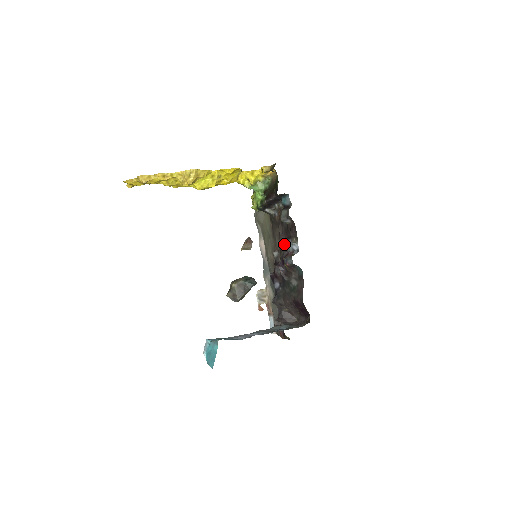
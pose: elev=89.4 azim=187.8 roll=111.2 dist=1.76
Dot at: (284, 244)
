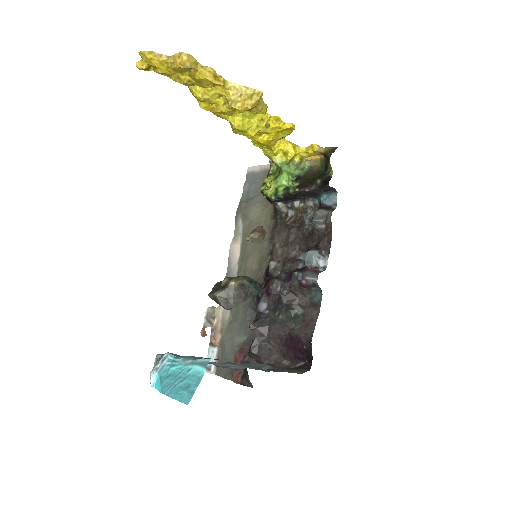
Dot at: (294, 255)
